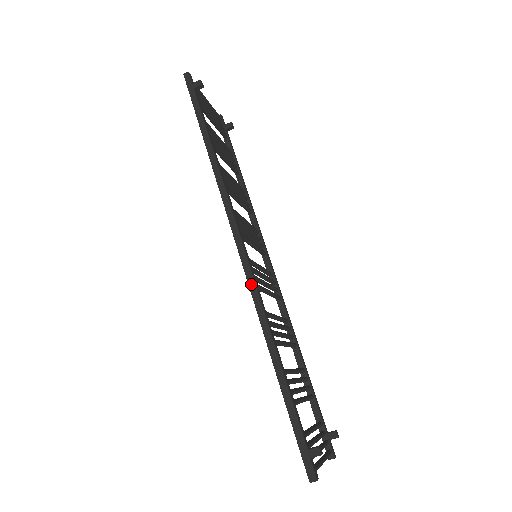
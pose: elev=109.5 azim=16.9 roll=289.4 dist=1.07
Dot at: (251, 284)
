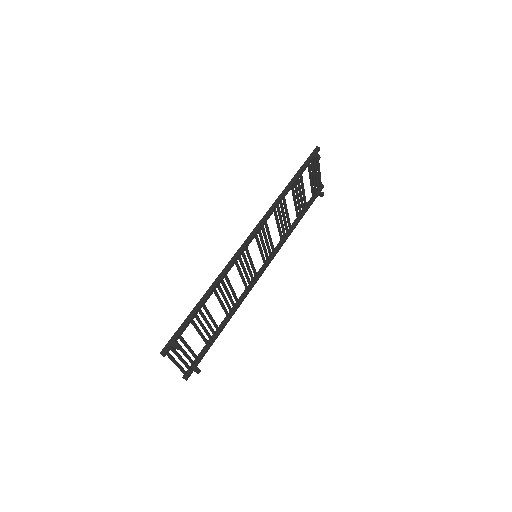
Dot at: (234, 257)
